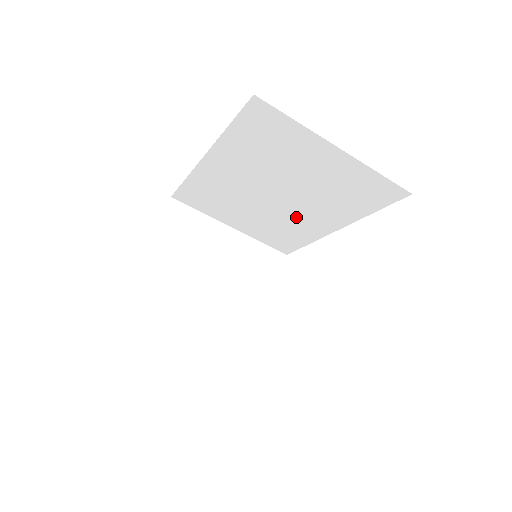
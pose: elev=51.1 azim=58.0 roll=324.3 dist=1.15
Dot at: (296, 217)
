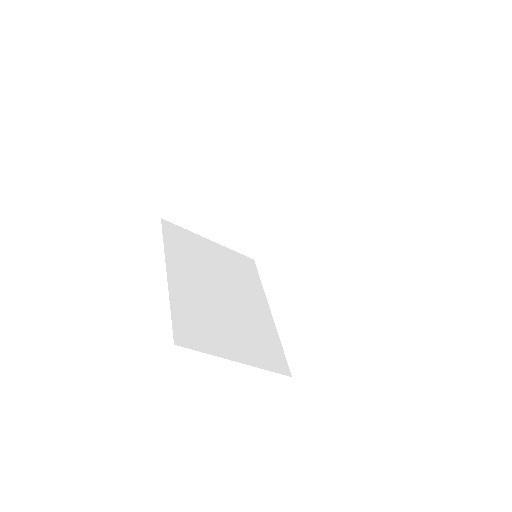
Dot at: occluded
